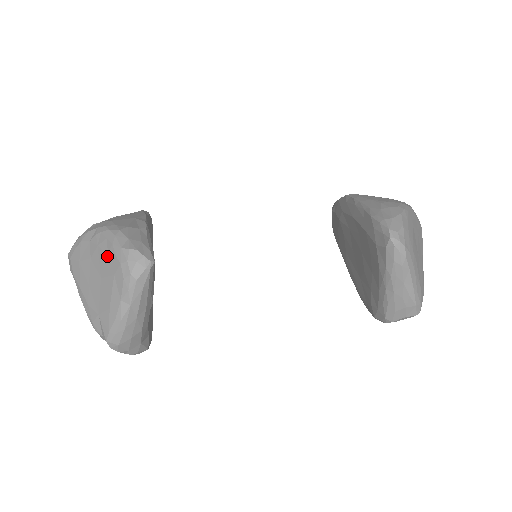
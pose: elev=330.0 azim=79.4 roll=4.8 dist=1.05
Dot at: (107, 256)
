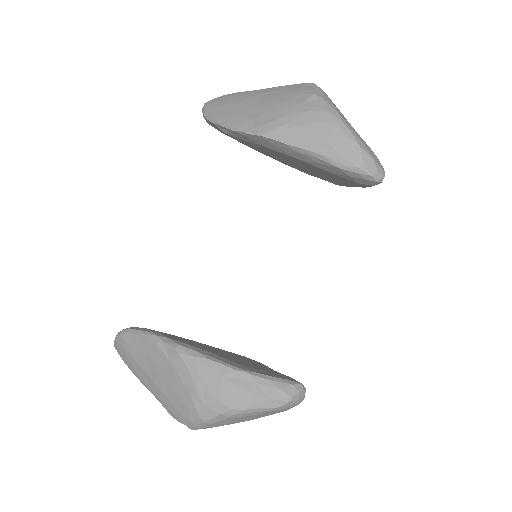
Dot at: occluded
